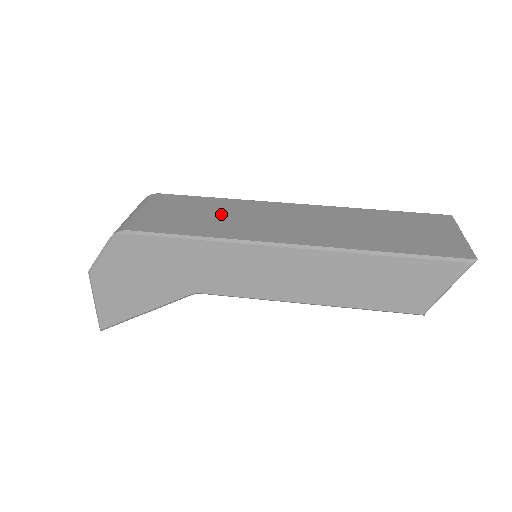
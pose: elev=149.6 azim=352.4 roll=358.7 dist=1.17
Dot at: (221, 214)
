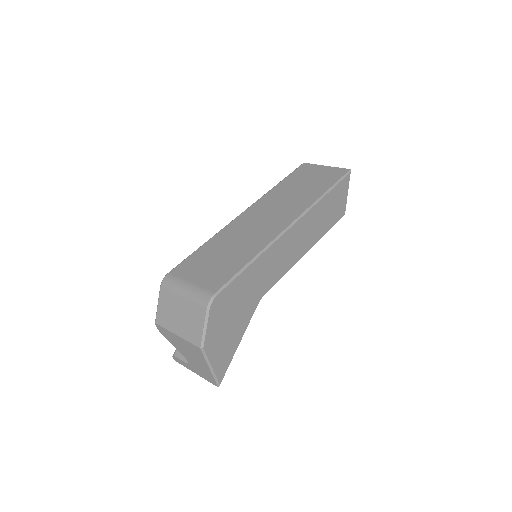
Dot at: (229, 246)
